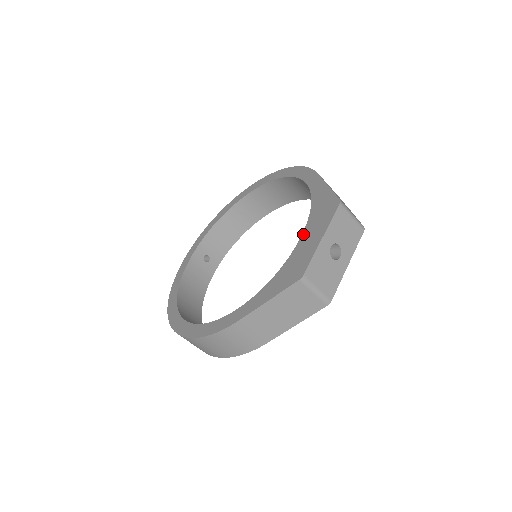
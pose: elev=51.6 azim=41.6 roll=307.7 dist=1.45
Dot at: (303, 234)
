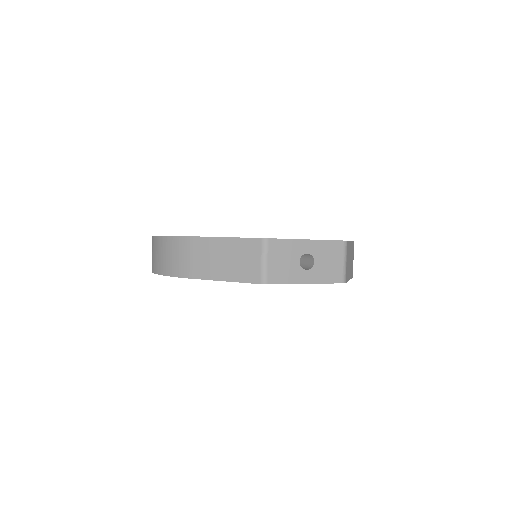
Dot at: occluded
